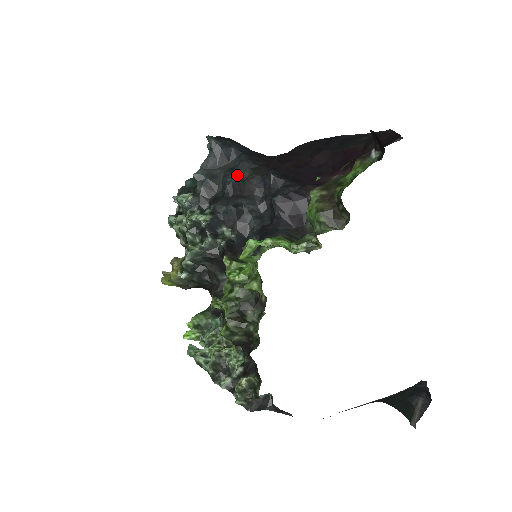
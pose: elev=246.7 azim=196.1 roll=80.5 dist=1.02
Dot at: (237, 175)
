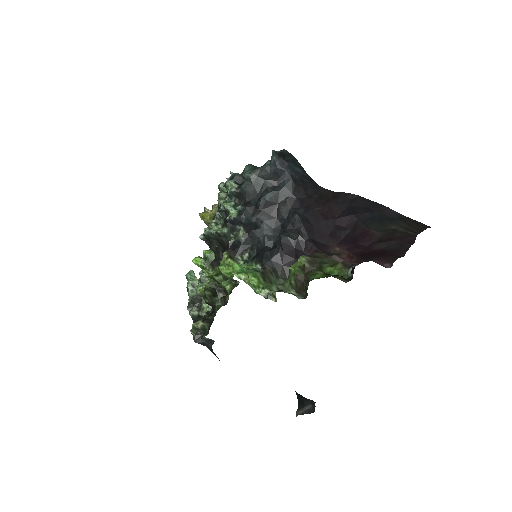
Dot at: (275, 196)
